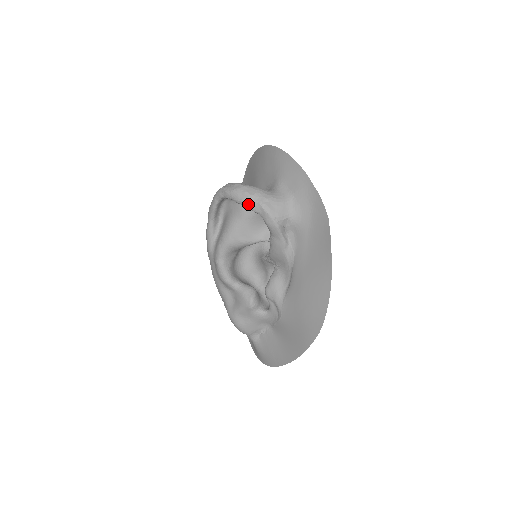
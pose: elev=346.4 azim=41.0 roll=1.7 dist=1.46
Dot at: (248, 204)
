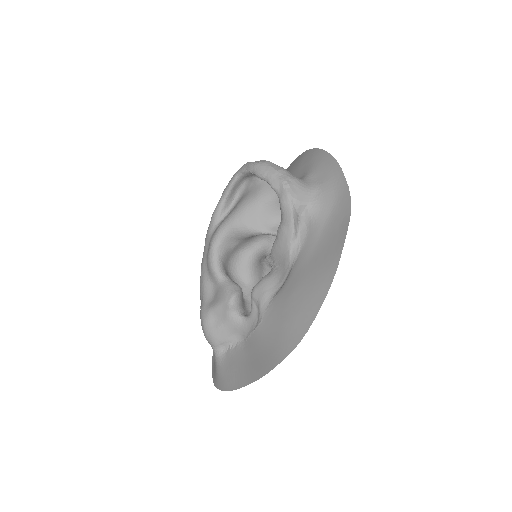
Dot at: (269, 178)
